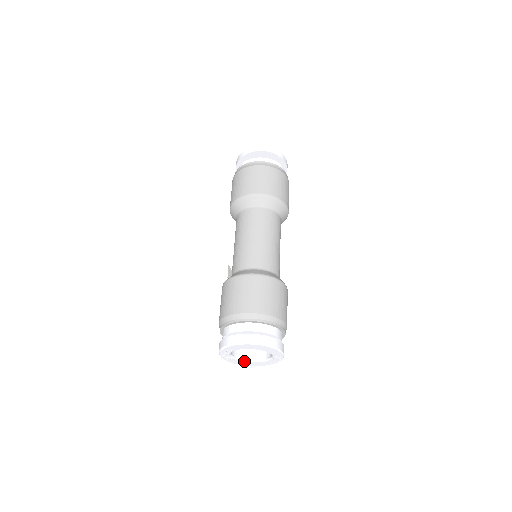
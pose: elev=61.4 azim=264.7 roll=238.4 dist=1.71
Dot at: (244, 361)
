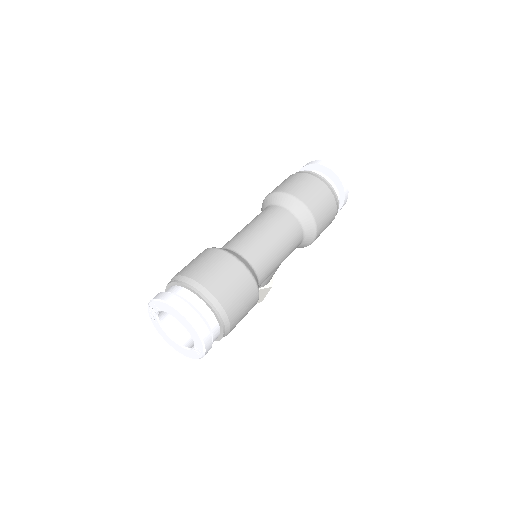
Dot at: (167, 334)
